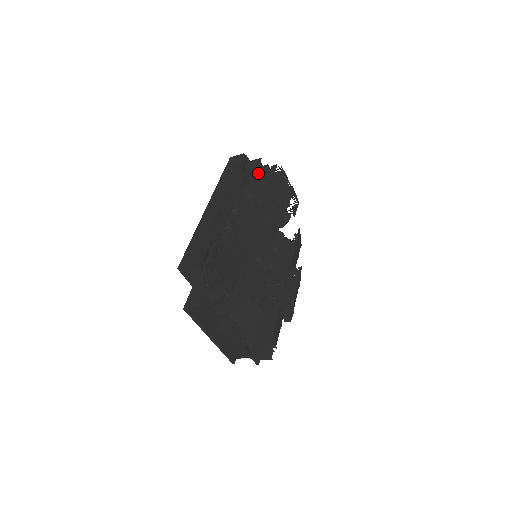
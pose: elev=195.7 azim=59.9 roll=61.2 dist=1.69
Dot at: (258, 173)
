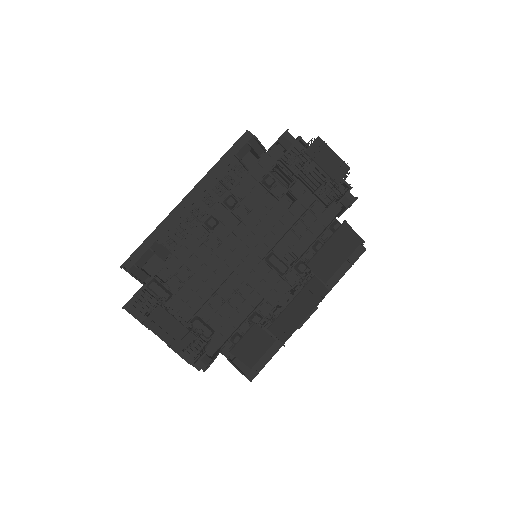
Dot at: (286, 149)
